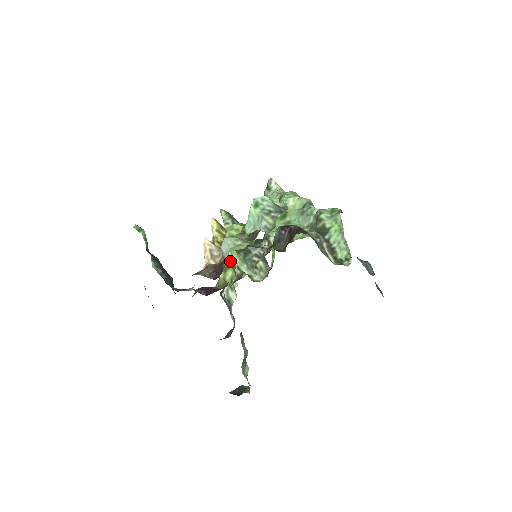
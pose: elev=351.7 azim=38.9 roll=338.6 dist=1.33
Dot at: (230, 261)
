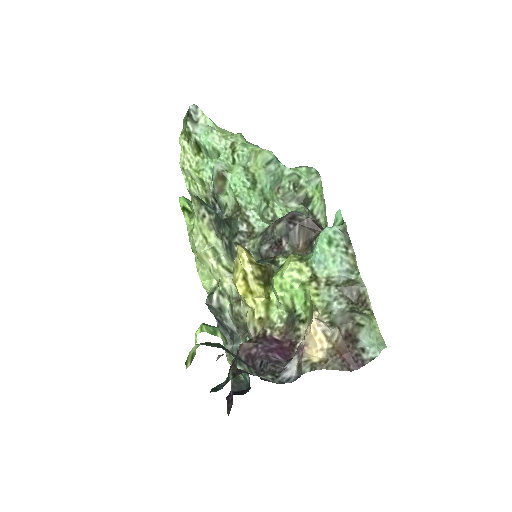
Dot at: (288, 304)
